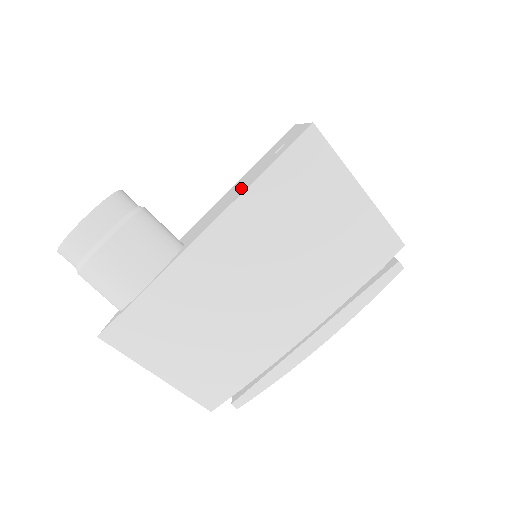
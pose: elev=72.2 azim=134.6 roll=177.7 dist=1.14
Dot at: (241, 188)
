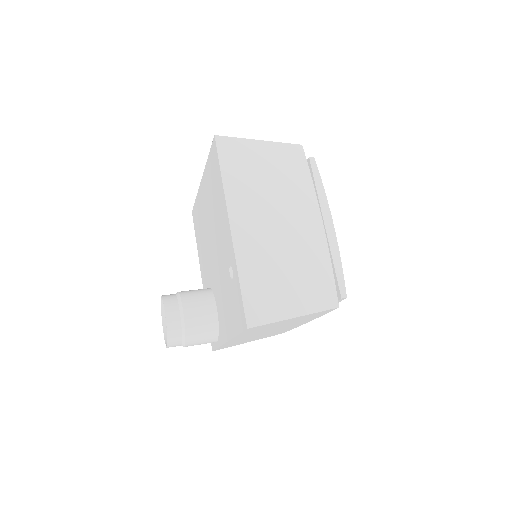
Dot at: (226, 298)
